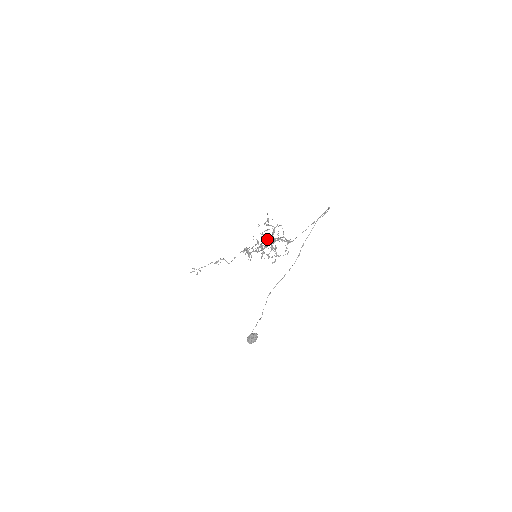
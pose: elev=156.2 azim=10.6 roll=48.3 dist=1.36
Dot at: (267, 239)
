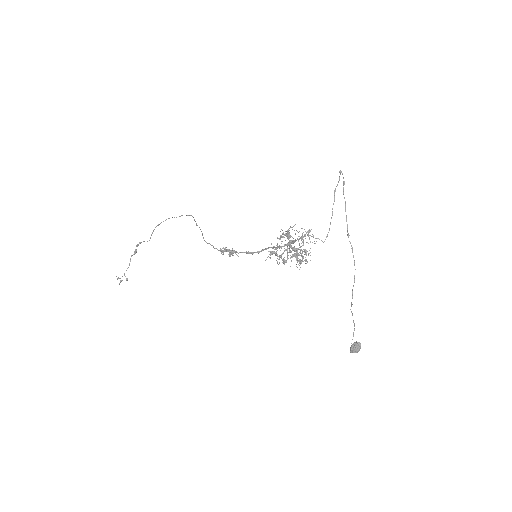
Dot at: (300, 255)
